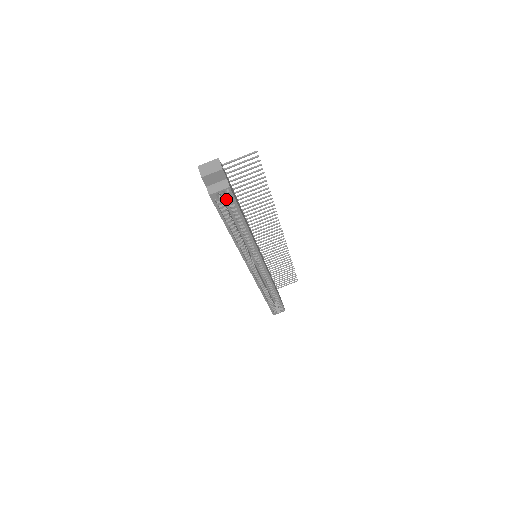
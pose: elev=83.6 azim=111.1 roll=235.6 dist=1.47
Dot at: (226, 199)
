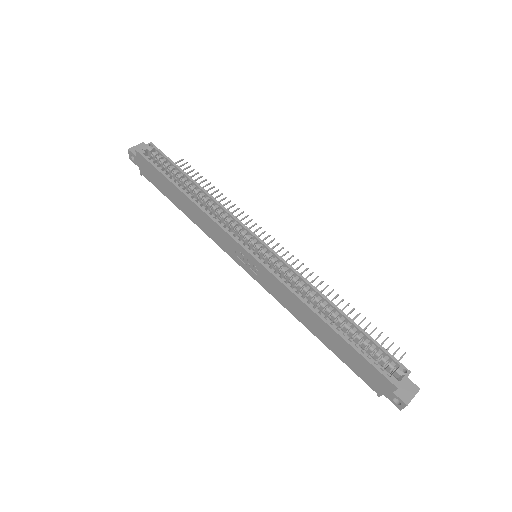
Dot at: (157, 159)
